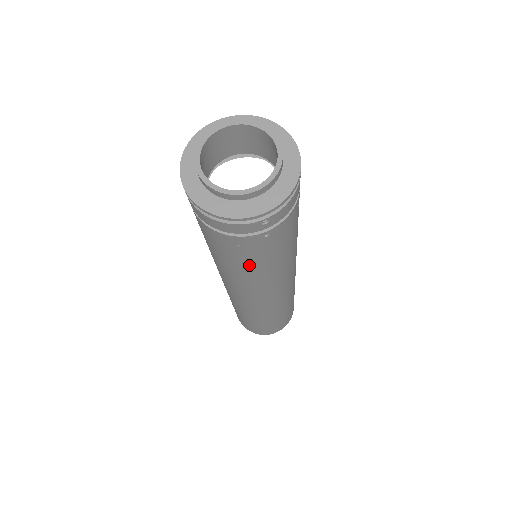
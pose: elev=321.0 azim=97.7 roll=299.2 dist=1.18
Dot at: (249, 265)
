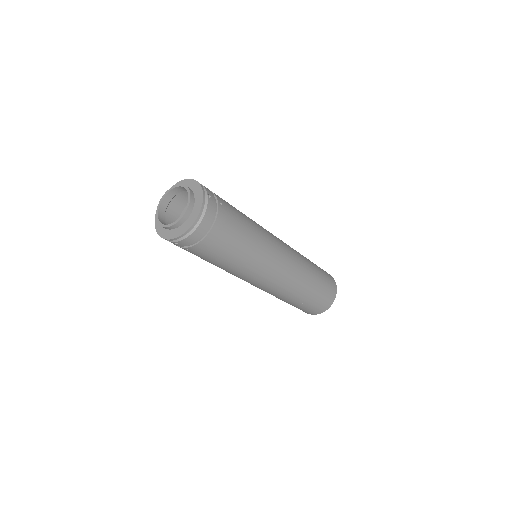
Dot at: occluded
